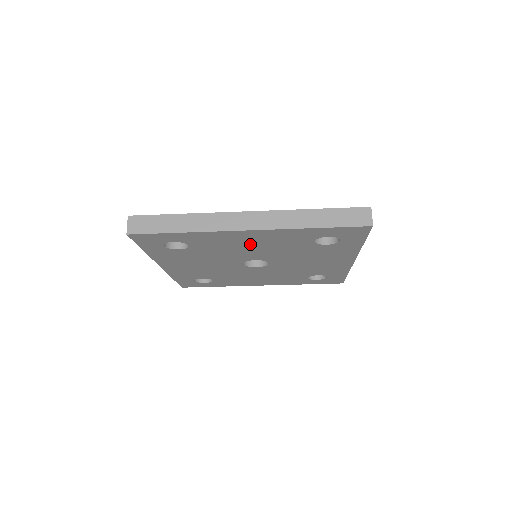
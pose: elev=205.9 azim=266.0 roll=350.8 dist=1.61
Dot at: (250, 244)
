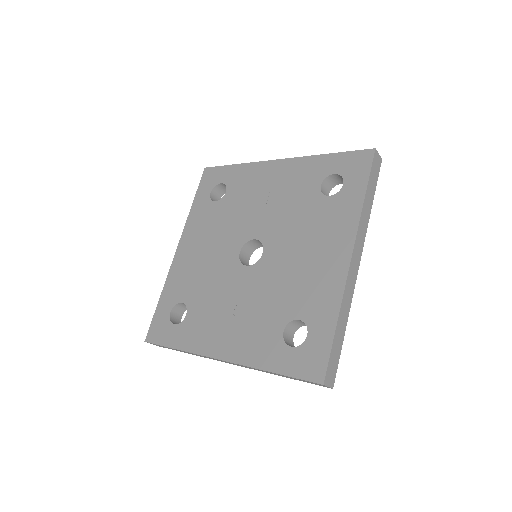
Dot at: occluded
